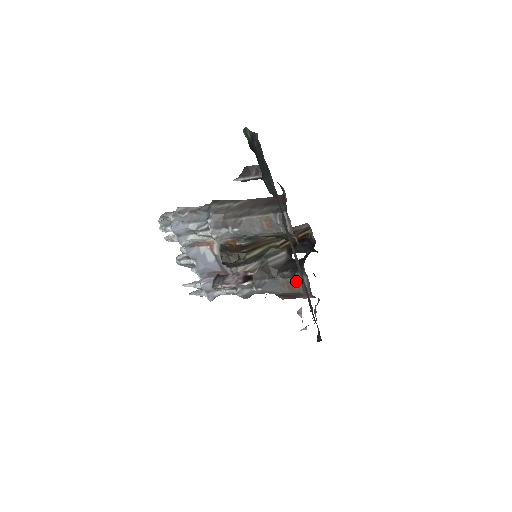
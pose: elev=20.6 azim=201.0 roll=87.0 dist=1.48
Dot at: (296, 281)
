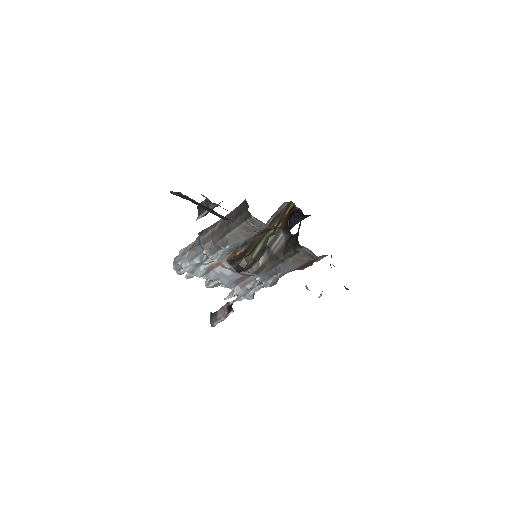
Dot at: (301, 255)
